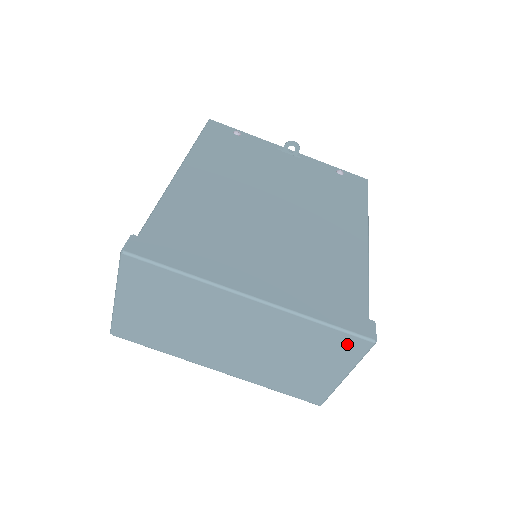
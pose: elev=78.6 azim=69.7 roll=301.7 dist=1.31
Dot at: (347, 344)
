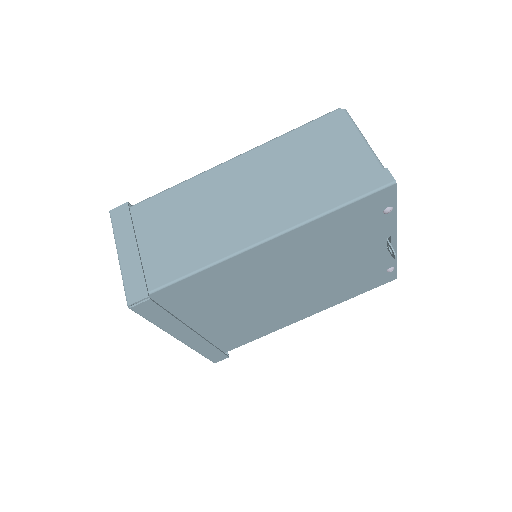
Dot at: occluded
